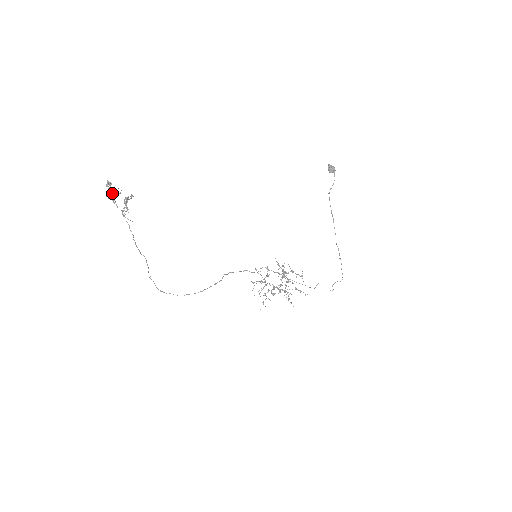
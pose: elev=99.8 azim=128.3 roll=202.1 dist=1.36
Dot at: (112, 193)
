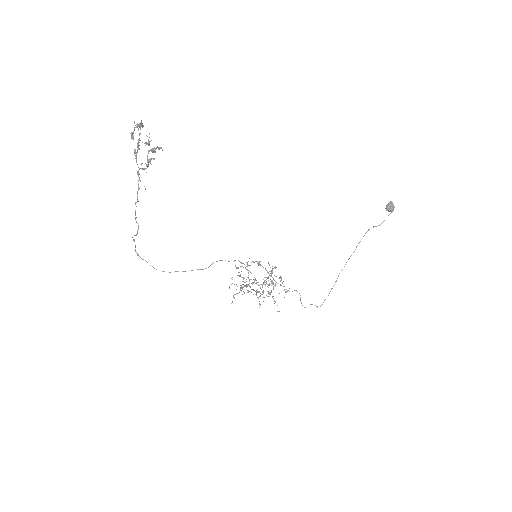
Dot at: (138, 141)
